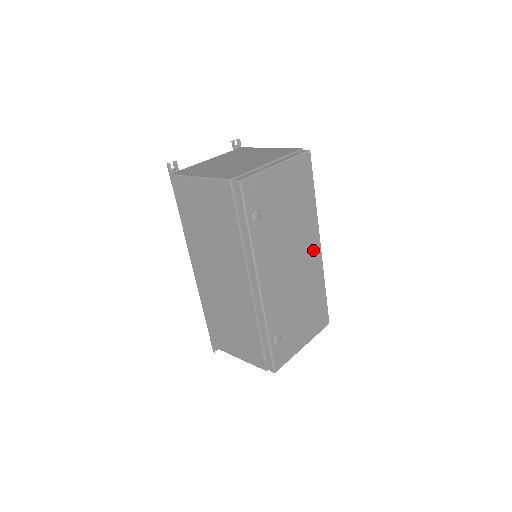
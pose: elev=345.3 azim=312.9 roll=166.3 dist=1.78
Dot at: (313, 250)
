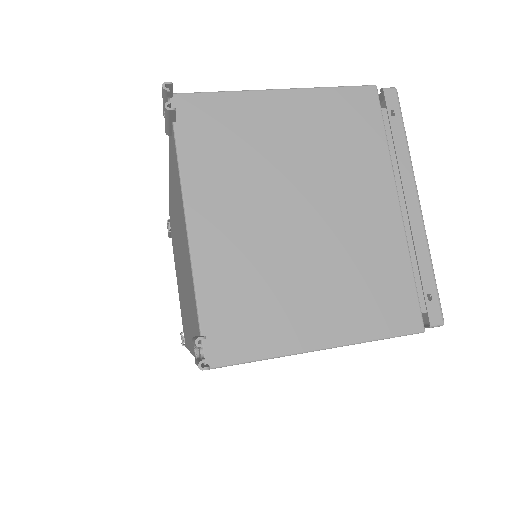
Dot at: occluded
